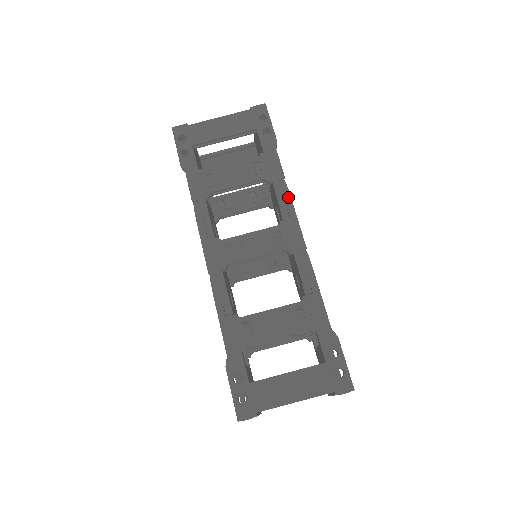
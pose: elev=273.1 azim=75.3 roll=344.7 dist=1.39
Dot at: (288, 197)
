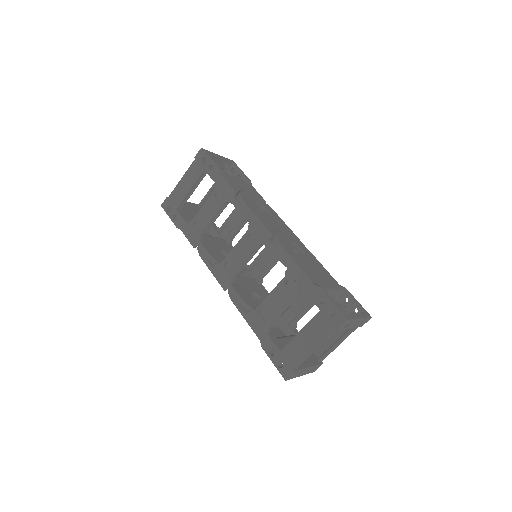
Dot at: (244, 206)
